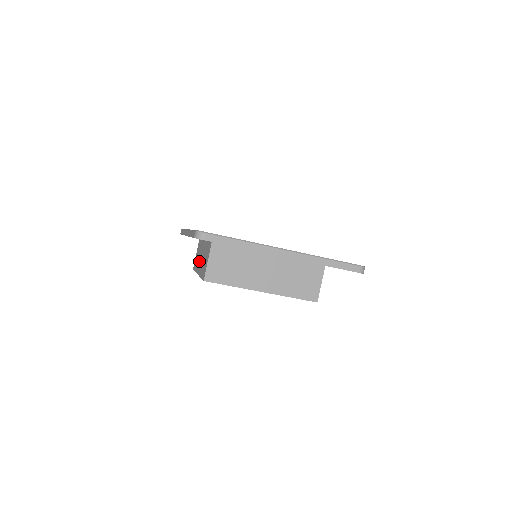
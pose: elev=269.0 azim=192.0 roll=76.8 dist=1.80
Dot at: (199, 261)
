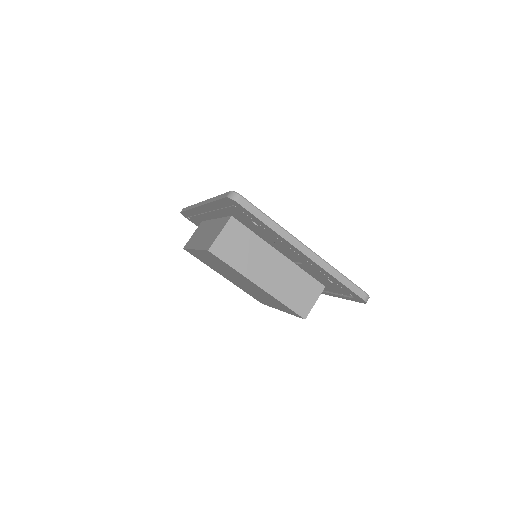
Dot at: (199, 238)
